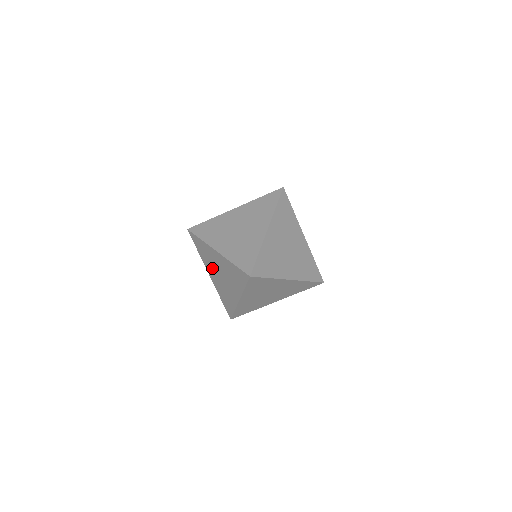
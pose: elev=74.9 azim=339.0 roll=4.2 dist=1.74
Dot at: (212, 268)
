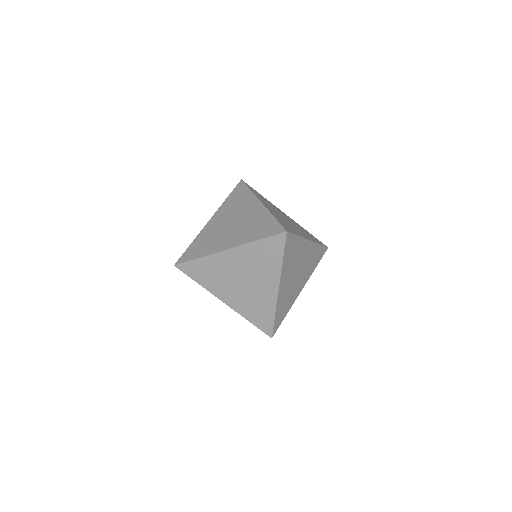
Dot at: occluded
